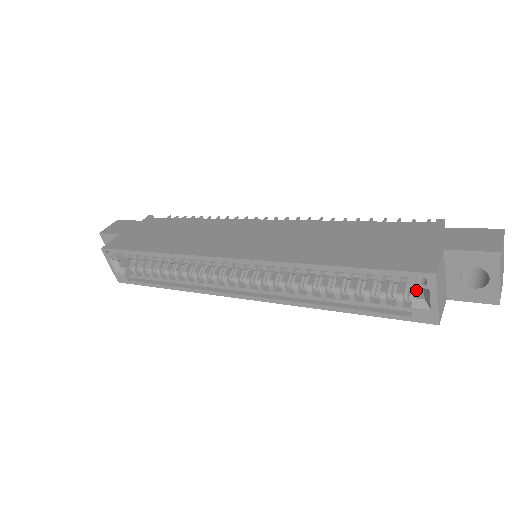
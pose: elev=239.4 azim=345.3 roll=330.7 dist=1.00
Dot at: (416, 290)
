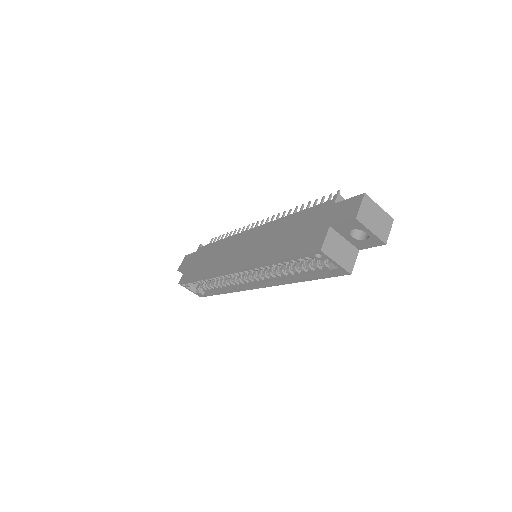
Dot at: occluded
